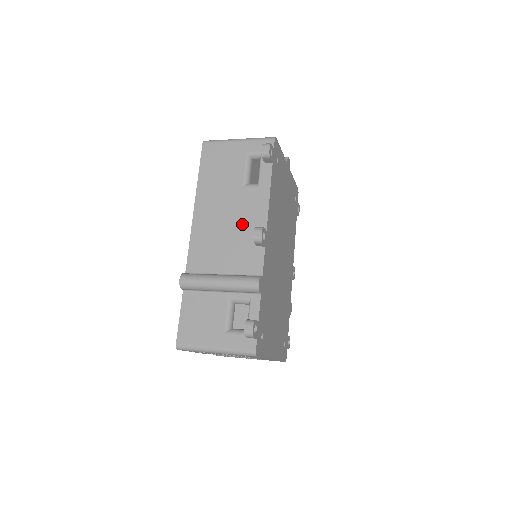
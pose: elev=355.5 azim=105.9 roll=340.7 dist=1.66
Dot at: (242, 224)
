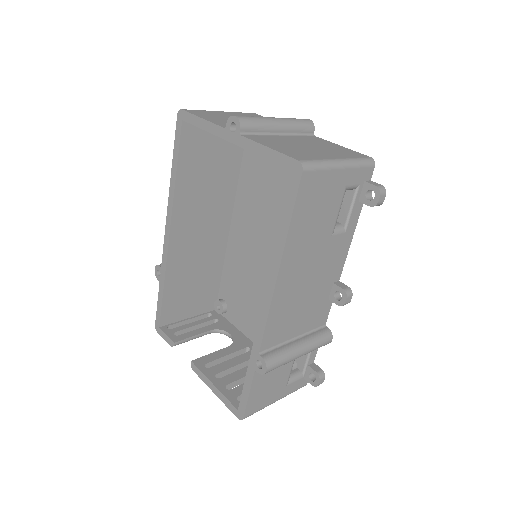
Dot at: (322, 280)
